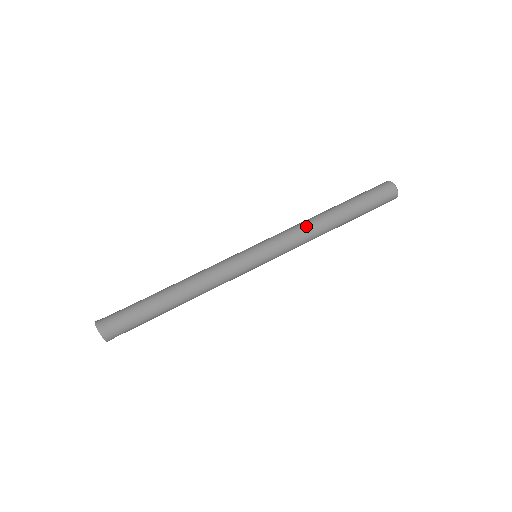
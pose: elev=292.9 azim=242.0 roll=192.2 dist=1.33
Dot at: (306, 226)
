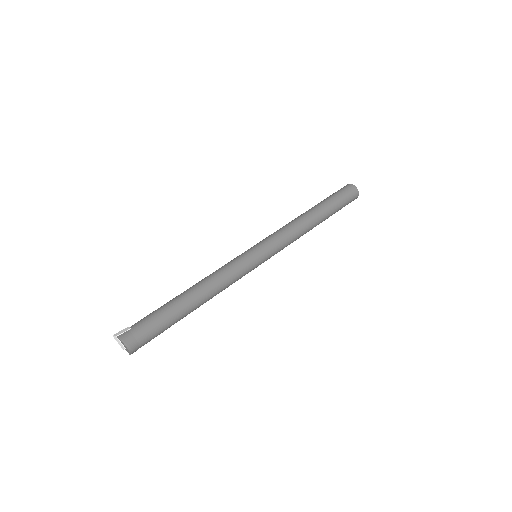
Dot at: (298, 229)
